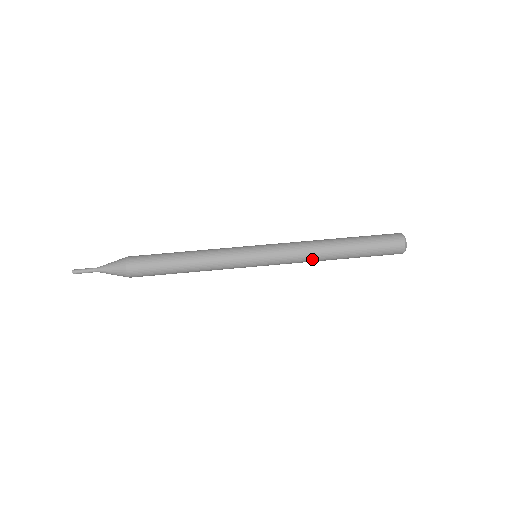
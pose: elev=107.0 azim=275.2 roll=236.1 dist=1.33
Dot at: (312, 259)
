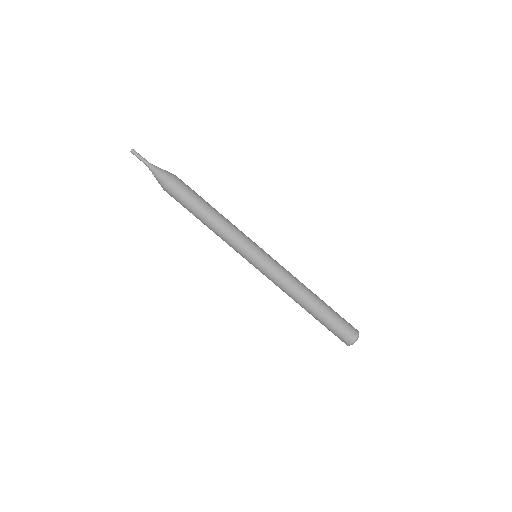
Dot at: (291, 291)
